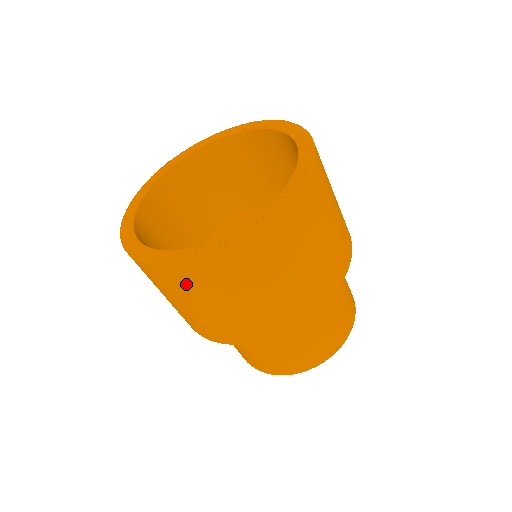
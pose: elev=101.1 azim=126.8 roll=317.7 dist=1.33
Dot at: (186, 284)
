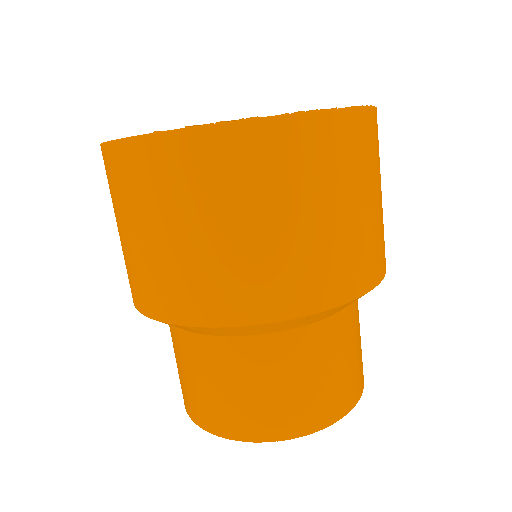
Dot at: (157, 179)
